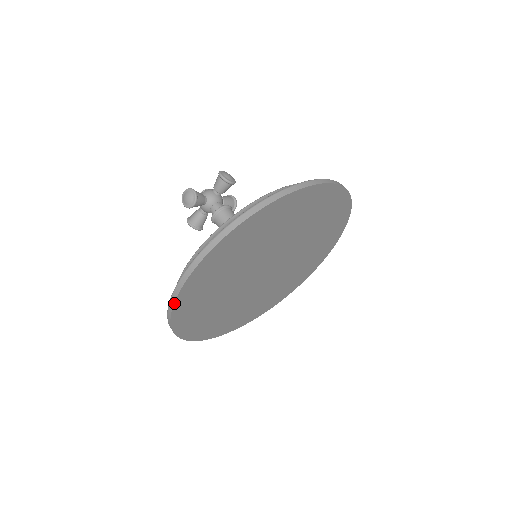
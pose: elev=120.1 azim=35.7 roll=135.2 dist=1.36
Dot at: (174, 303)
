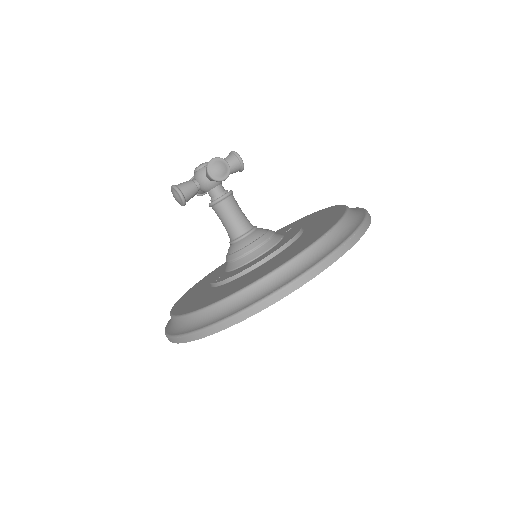
Dot at: occluded
